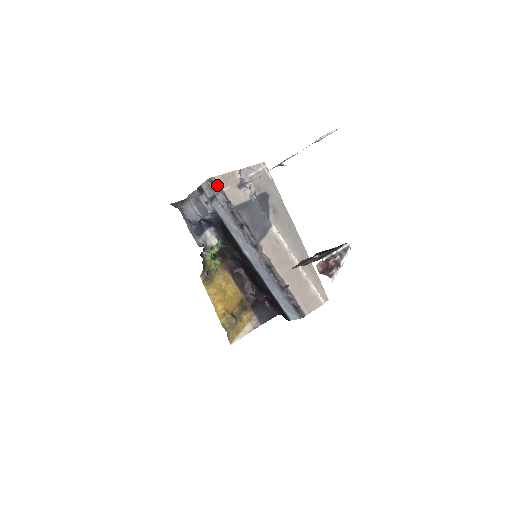
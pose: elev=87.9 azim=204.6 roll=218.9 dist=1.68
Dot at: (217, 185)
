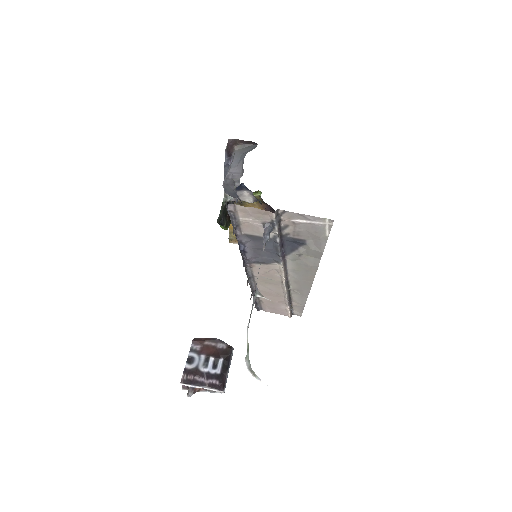
Dot at: (231, 213)
